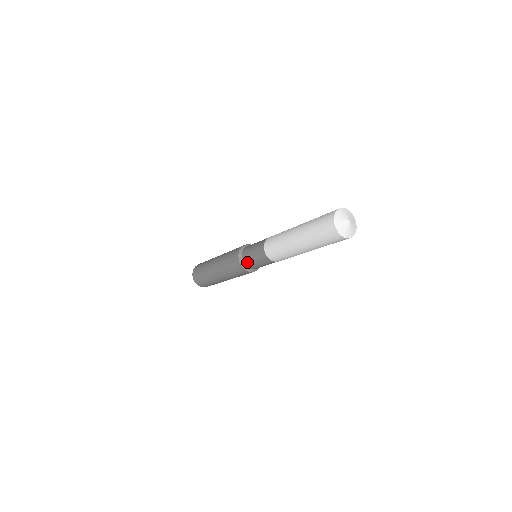
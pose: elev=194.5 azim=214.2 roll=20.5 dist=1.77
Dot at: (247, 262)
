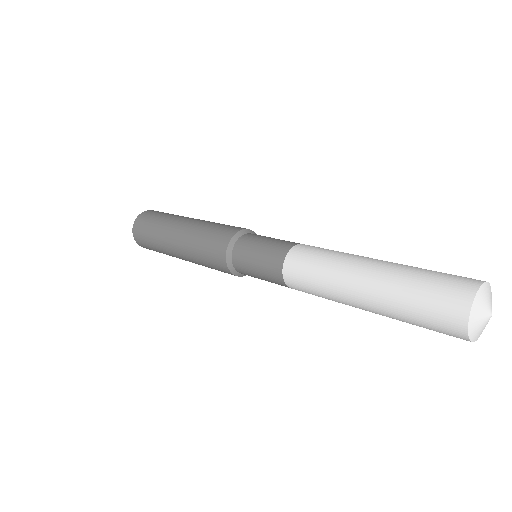
Dot at: (243, 272)
